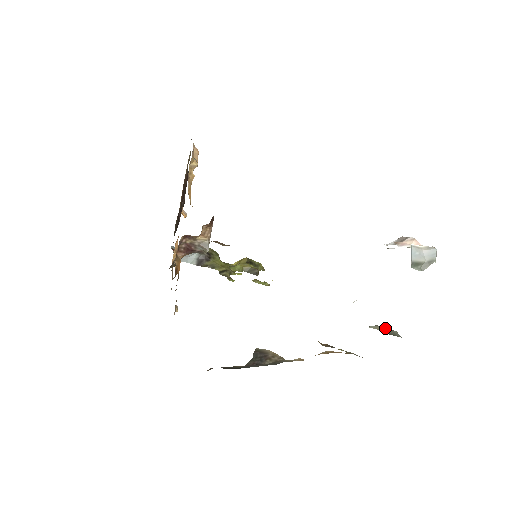
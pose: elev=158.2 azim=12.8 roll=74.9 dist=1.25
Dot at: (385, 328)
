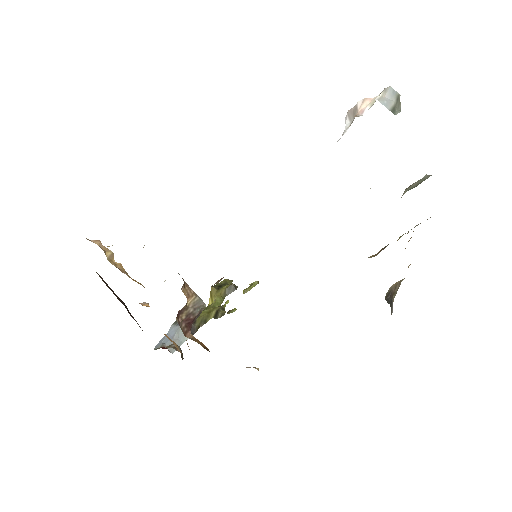
Dot at: (412, 185)
